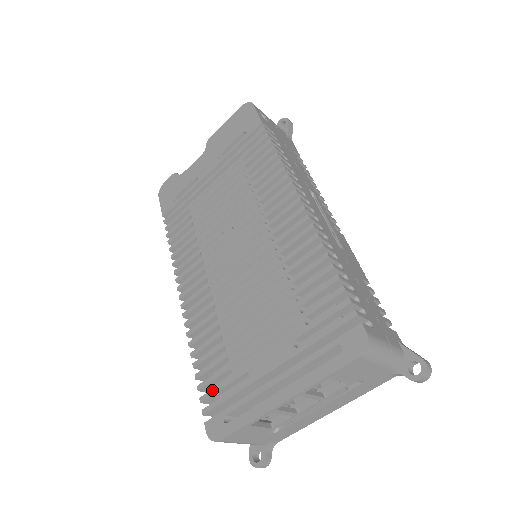
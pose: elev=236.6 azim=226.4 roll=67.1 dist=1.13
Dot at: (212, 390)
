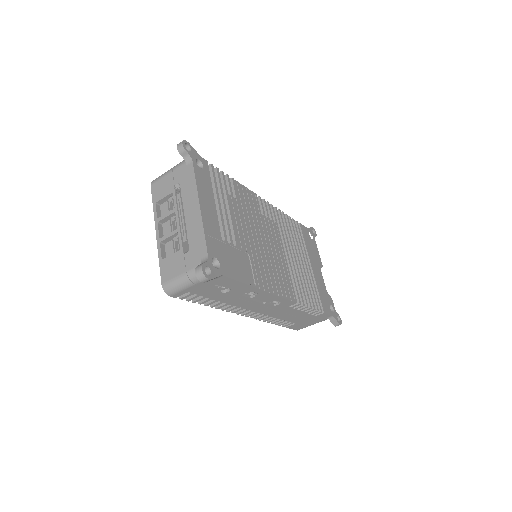
Dot at: occluded
